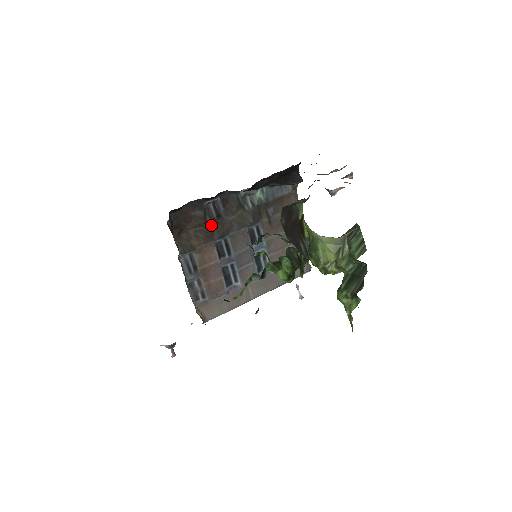
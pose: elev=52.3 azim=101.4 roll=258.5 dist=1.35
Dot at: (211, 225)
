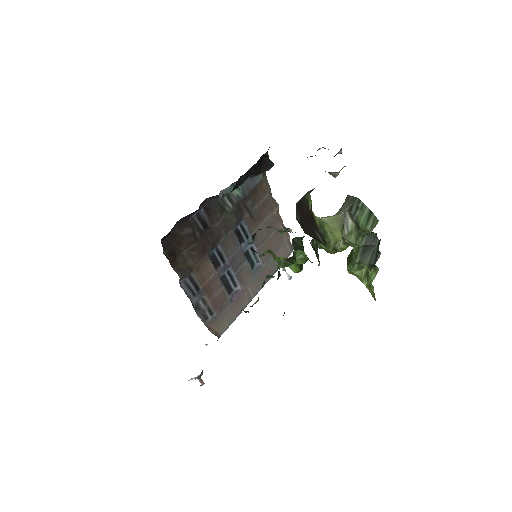
Dot at: (201, 239)
